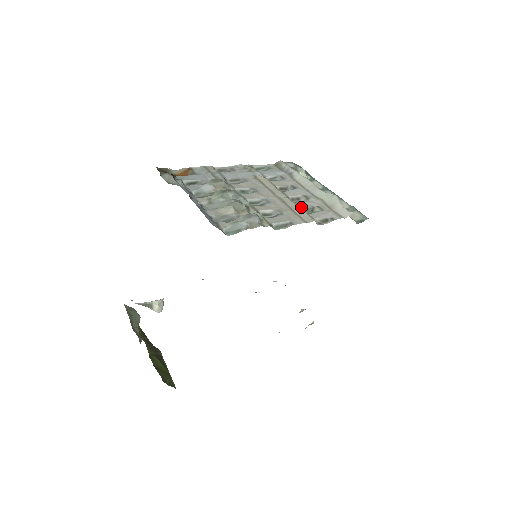
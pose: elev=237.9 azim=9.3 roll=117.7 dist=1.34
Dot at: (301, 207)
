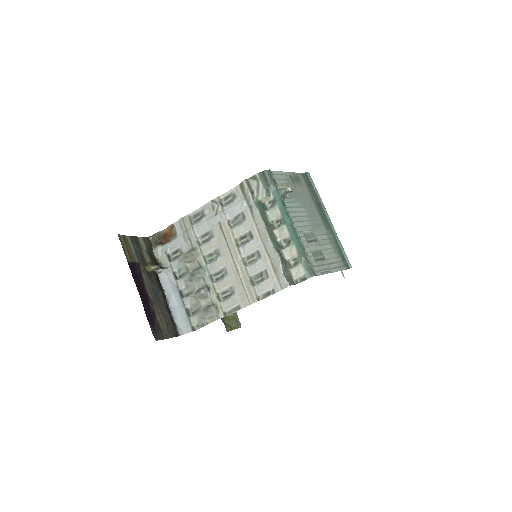
Dot at: (251, 276)
